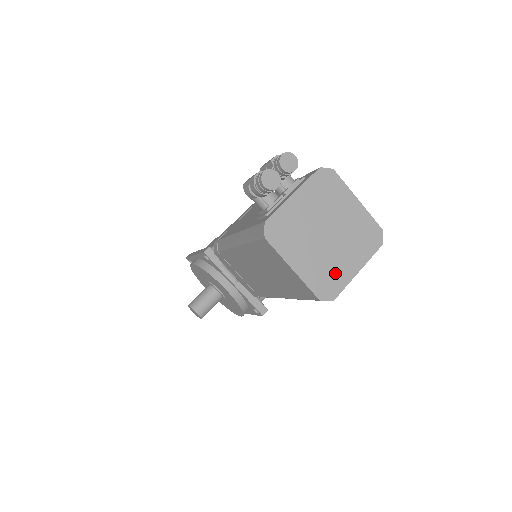
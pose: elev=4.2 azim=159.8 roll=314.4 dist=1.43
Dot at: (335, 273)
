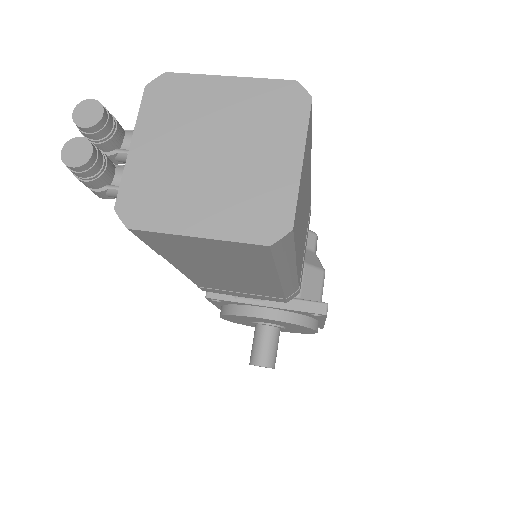
Dot at: (266, 192)
